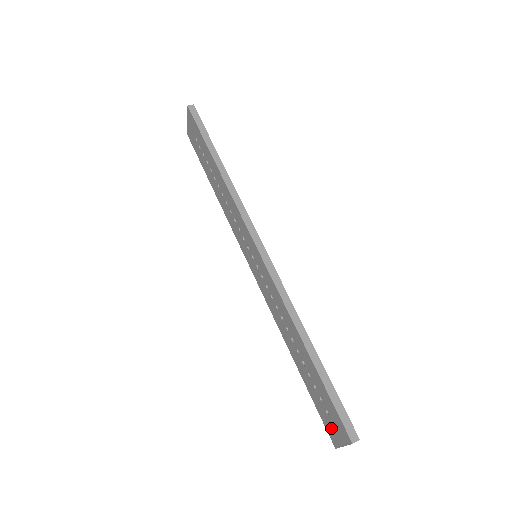
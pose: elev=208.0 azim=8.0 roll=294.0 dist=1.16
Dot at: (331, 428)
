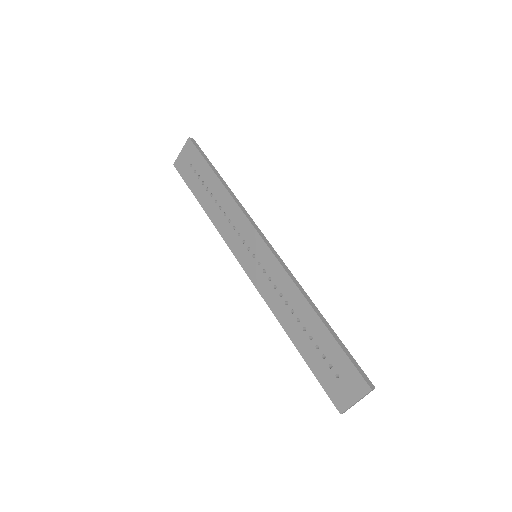
Dot at: (340, 392)
